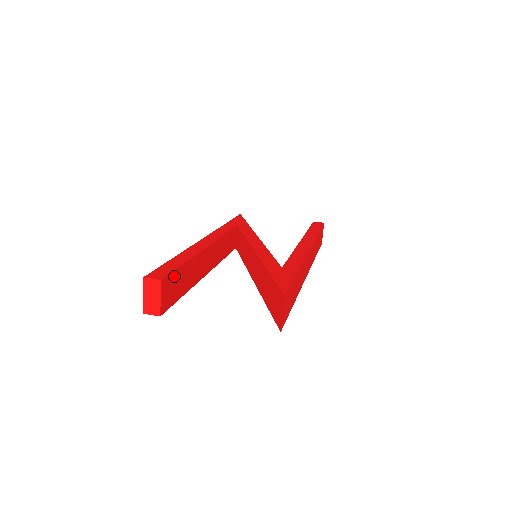
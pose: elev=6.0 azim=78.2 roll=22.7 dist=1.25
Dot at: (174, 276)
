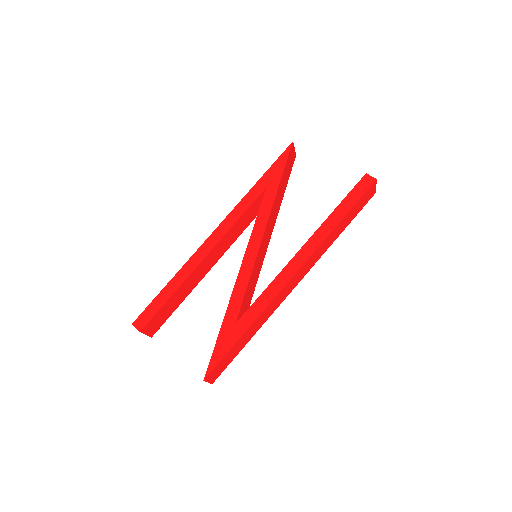
Dot at: (157, 315)
